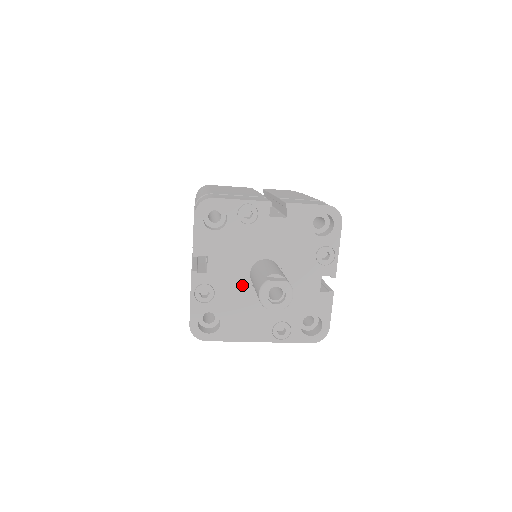
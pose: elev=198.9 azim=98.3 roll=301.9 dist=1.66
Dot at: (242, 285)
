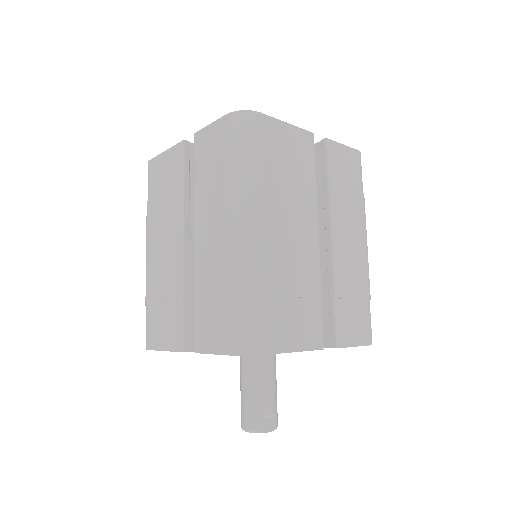
Dot at: occluded
